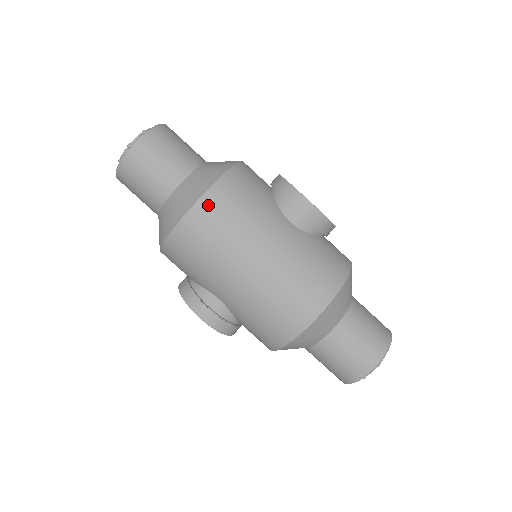
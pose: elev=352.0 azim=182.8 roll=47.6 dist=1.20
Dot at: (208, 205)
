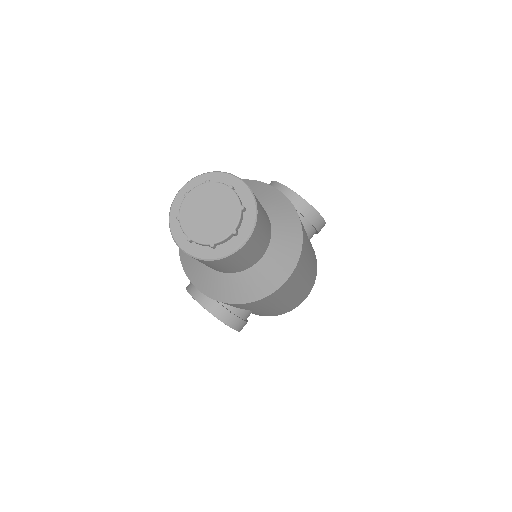
Dot at: (297, 269)
